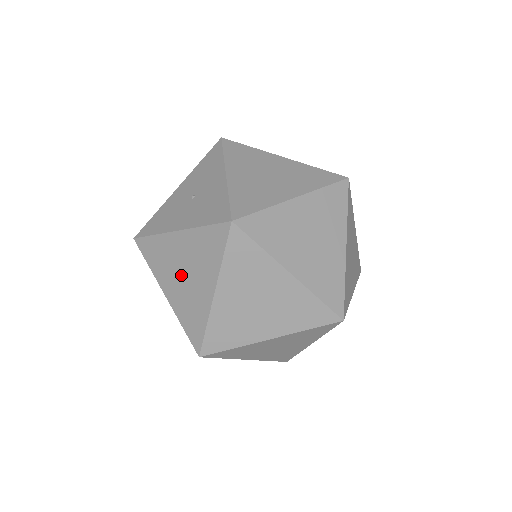
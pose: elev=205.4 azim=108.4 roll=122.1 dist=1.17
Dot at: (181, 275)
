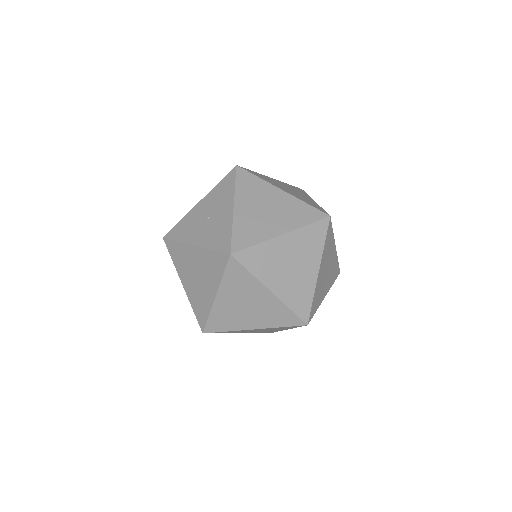
Dot at: (194, 276)
